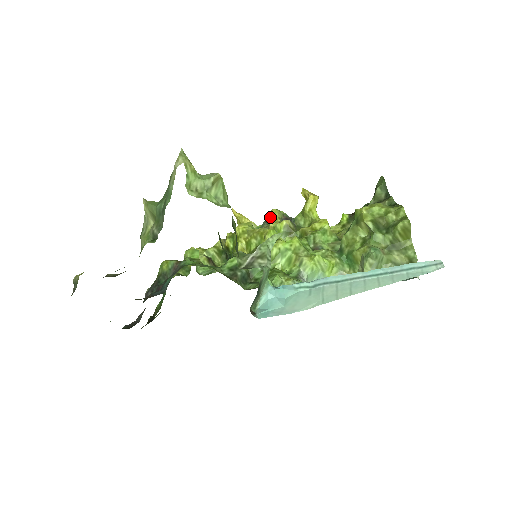
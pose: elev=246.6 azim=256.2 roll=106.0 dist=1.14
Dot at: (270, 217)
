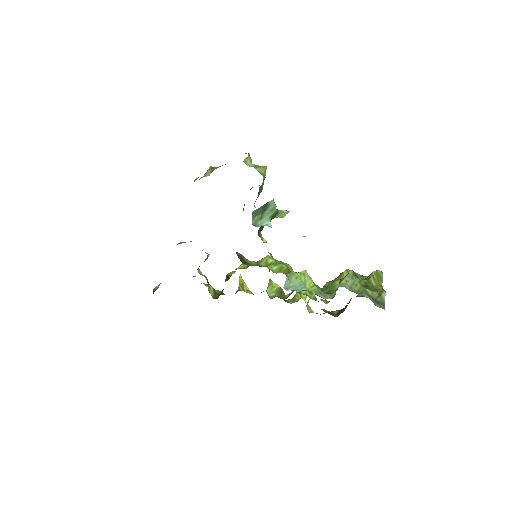
Dot at: occluded
